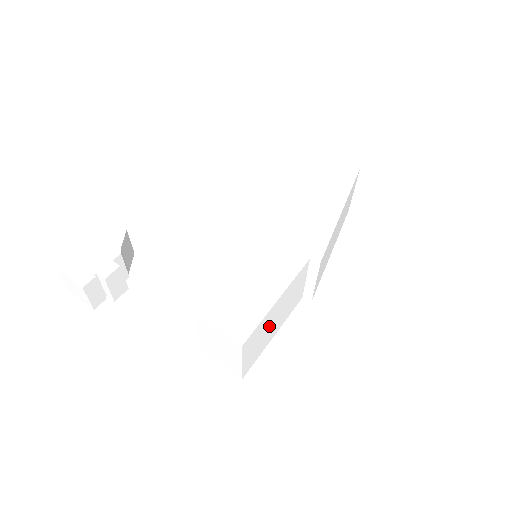
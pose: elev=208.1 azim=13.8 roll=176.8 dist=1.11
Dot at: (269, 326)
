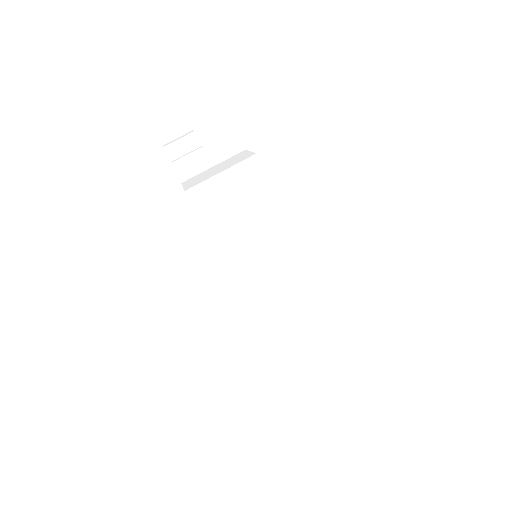
Dot at: (245, 214)
